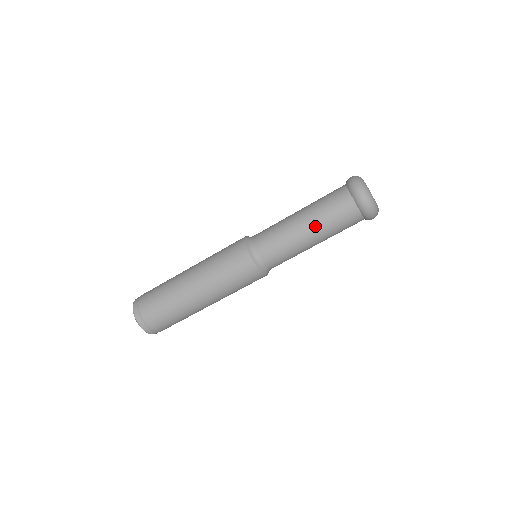
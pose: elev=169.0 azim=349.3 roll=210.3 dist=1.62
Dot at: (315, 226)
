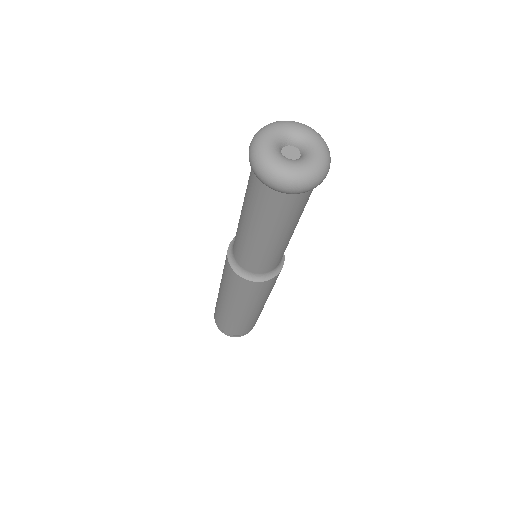
Dot at: (247, 217)
